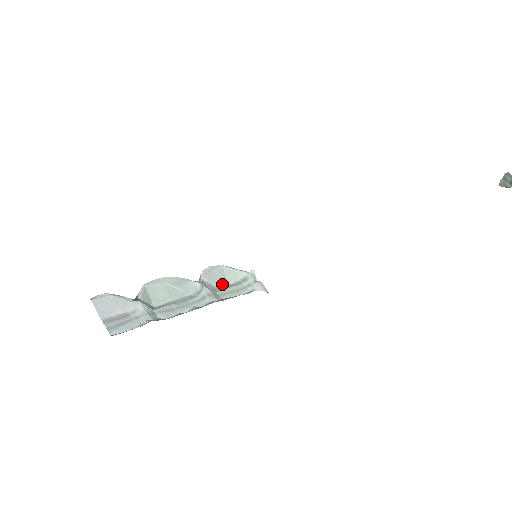
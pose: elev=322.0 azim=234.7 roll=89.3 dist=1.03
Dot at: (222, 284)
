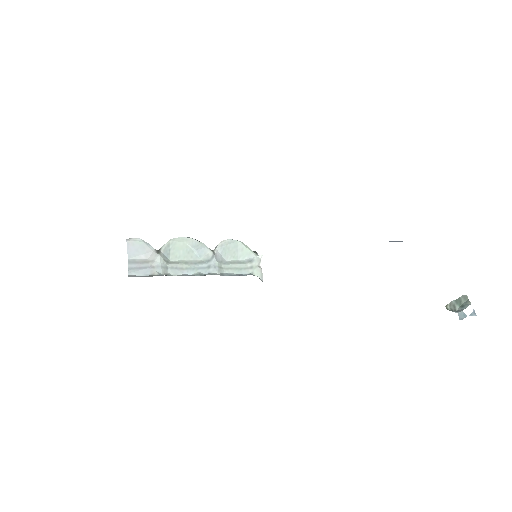
Dot at: (231, 258)
